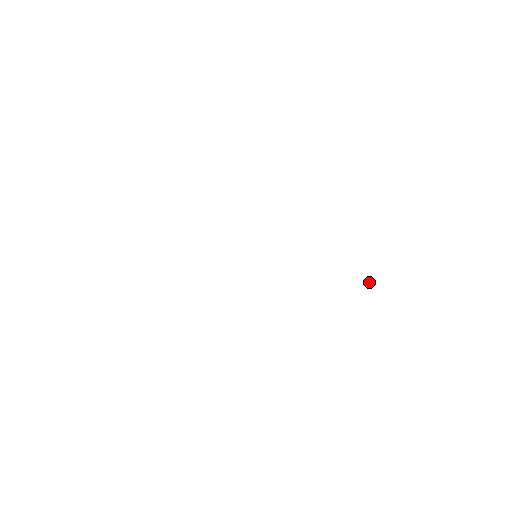
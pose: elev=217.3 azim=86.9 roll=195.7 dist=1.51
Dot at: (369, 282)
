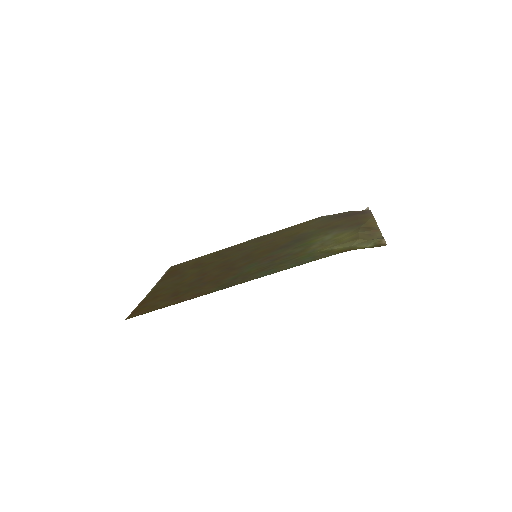
Dot at: (366, 208)
